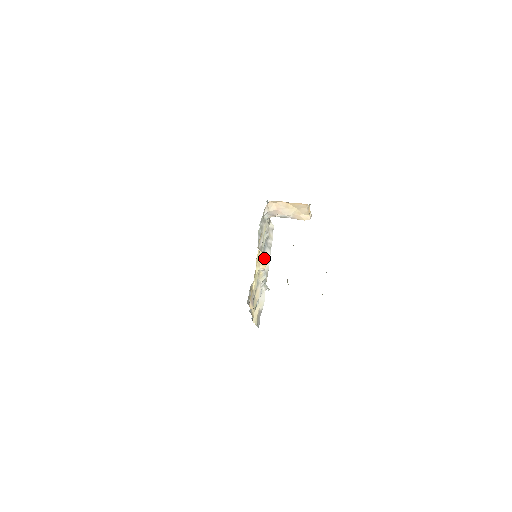
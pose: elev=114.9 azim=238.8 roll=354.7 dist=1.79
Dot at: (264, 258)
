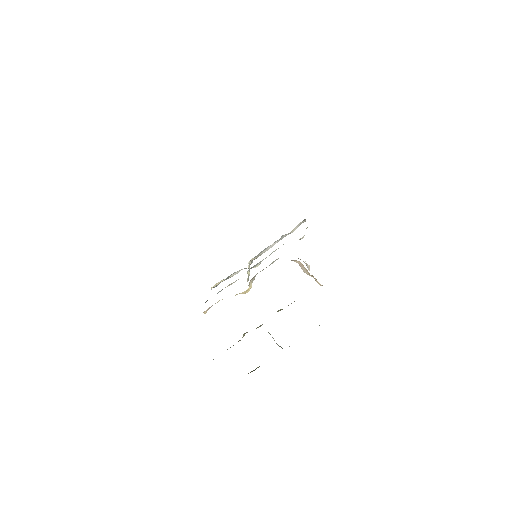
Dot at: occluded
